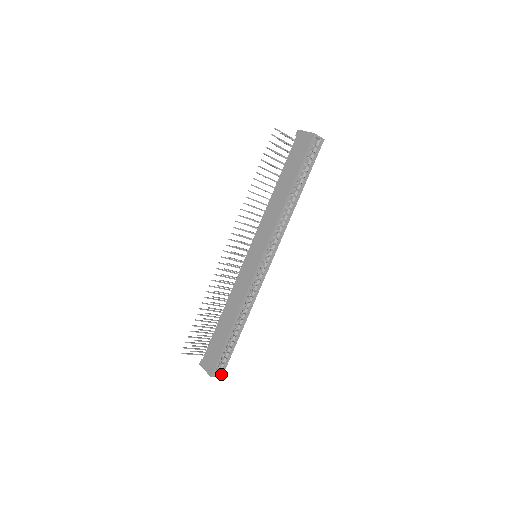
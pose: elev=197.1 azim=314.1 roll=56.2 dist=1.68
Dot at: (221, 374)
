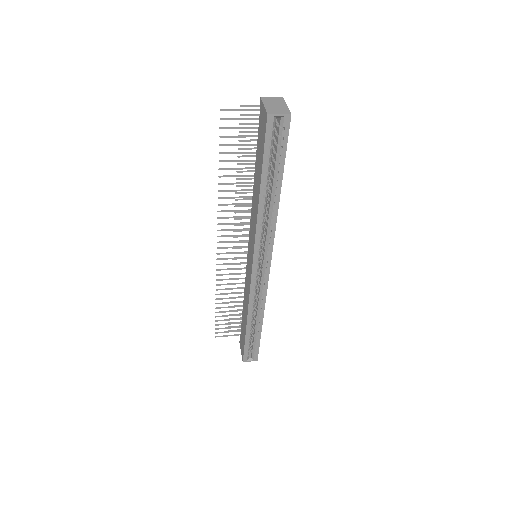
Dot at: (255, 359)
